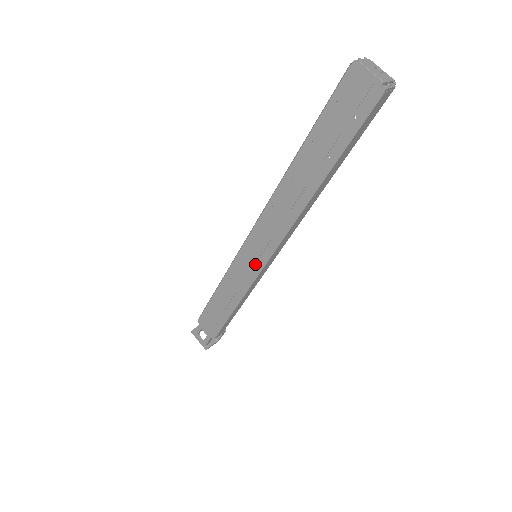
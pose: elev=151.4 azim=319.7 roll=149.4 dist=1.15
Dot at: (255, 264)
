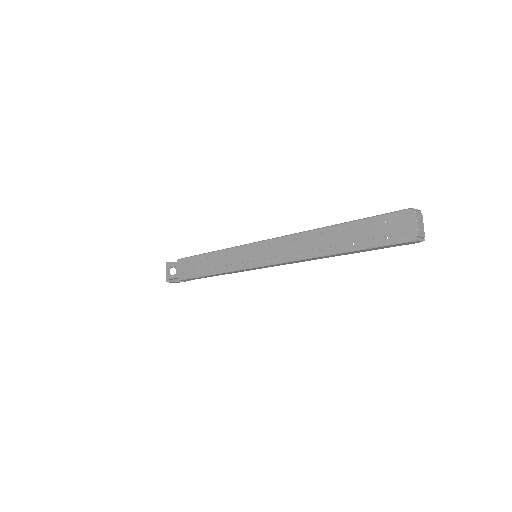
Dot at: (252, 261)
